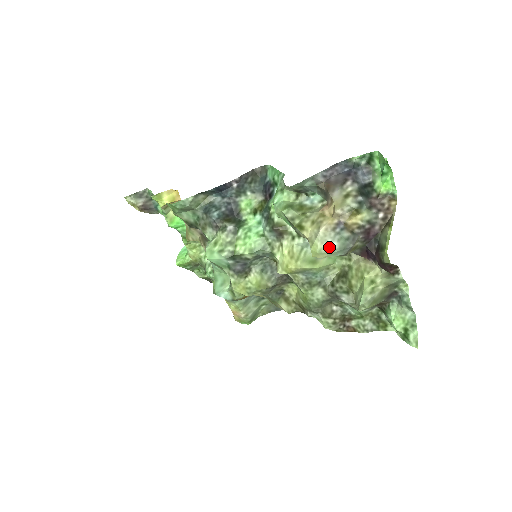
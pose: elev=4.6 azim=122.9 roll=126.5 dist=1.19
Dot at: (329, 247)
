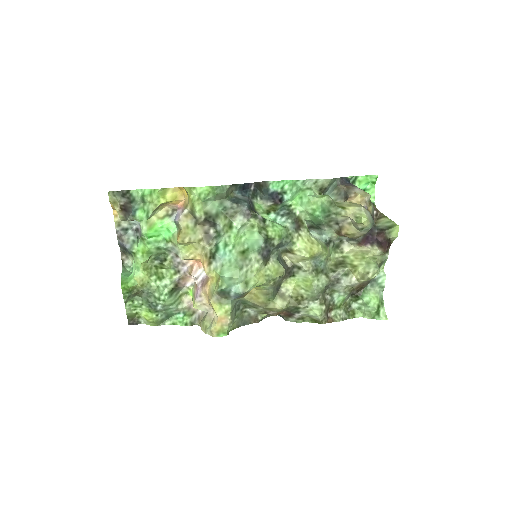
Dot at: (369, 218)
